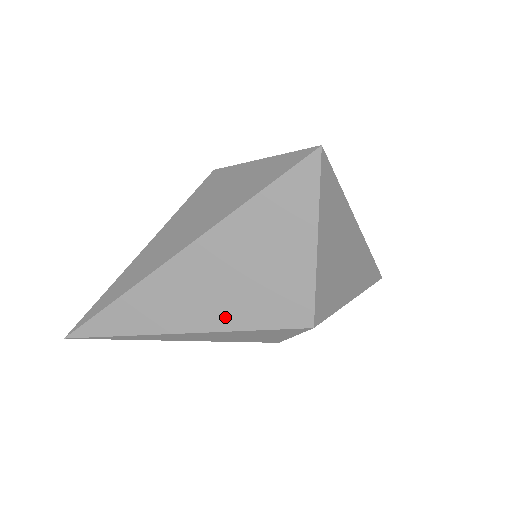
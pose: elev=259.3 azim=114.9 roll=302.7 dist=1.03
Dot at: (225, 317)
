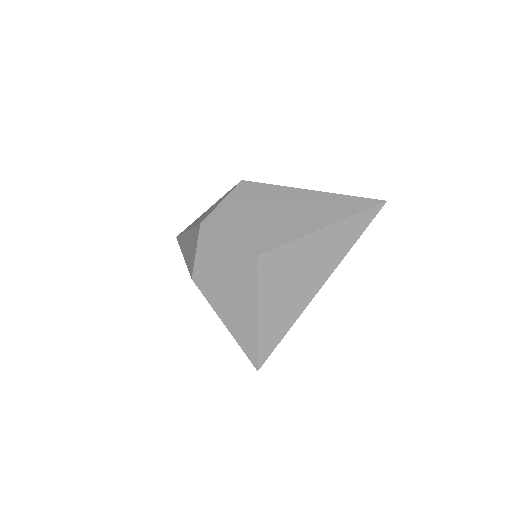
Dot at: occluded
